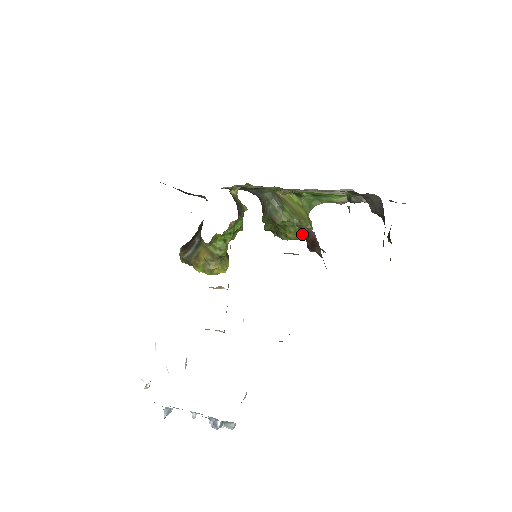
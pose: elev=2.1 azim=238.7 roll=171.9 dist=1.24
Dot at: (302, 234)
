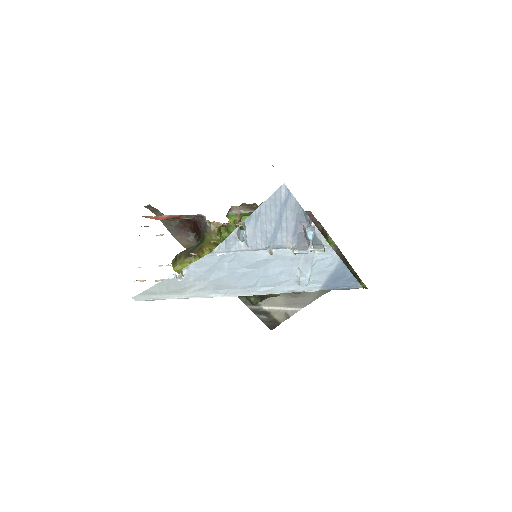
Dot at: occluded
